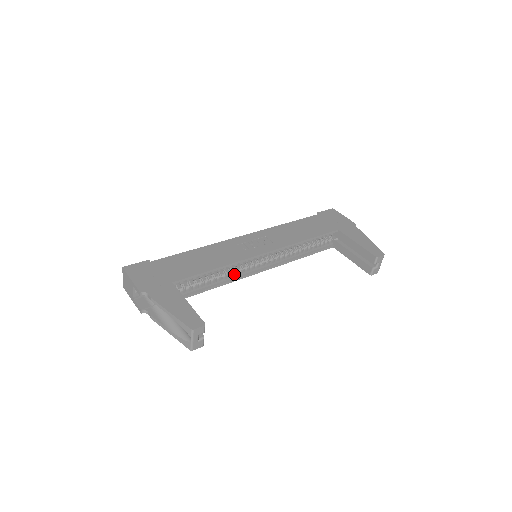
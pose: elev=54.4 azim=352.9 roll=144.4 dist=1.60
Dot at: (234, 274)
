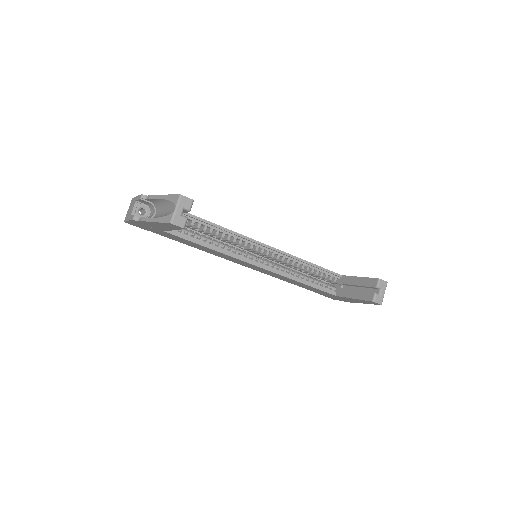
Dot at: (231, 250)
